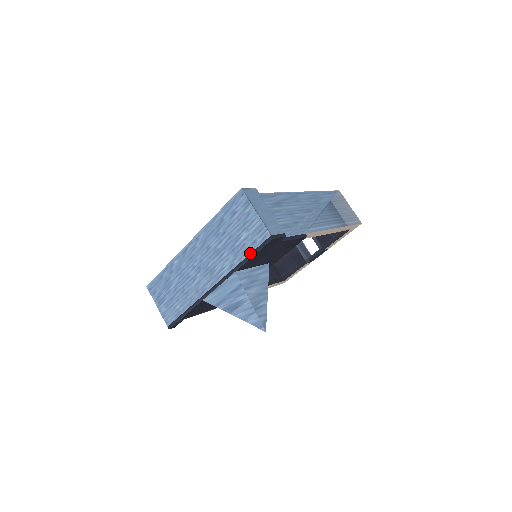
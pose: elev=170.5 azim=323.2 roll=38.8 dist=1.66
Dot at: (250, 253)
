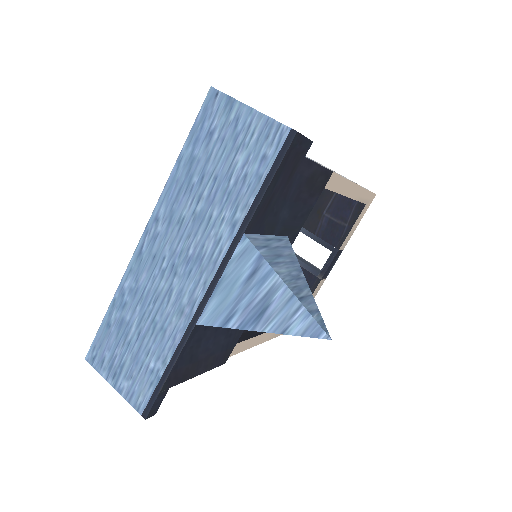
Dot at: (262, 183)
